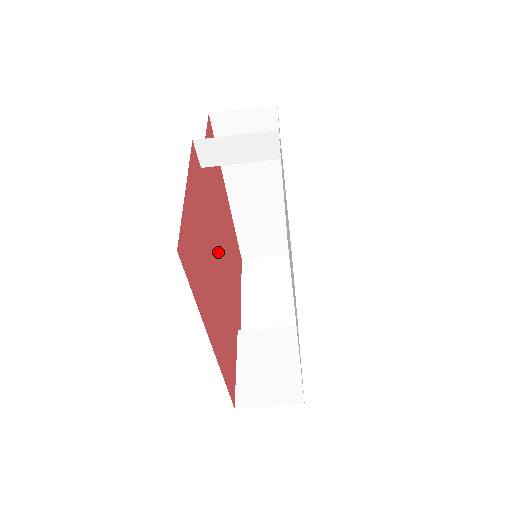
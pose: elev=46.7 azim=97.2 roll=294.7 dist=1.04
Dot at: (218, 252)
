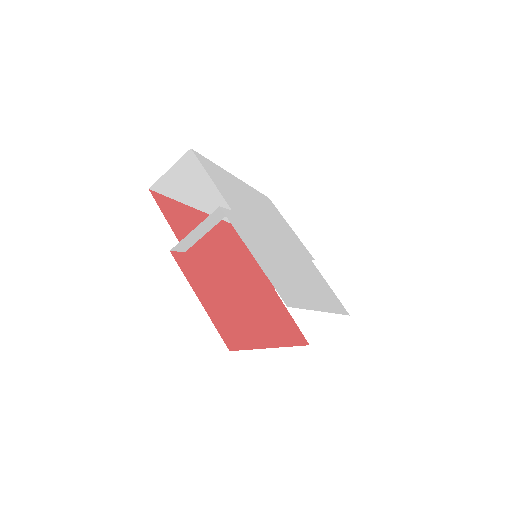
Dot at: (231, 275)
